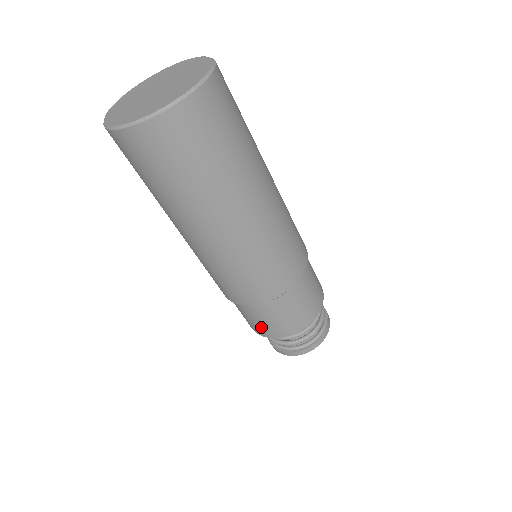
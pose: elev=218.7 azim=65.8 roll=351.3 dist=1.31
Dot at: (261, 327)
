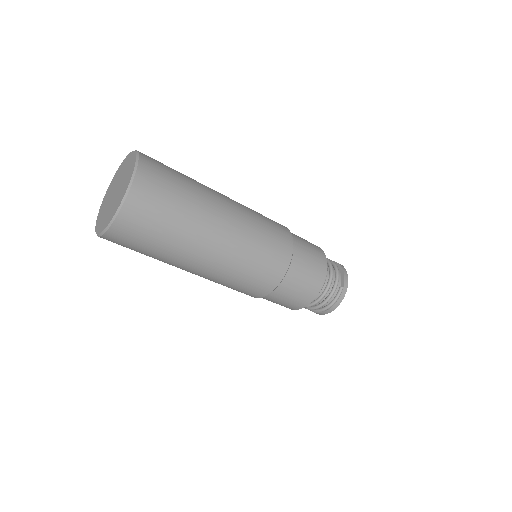
Dot at: occluded
